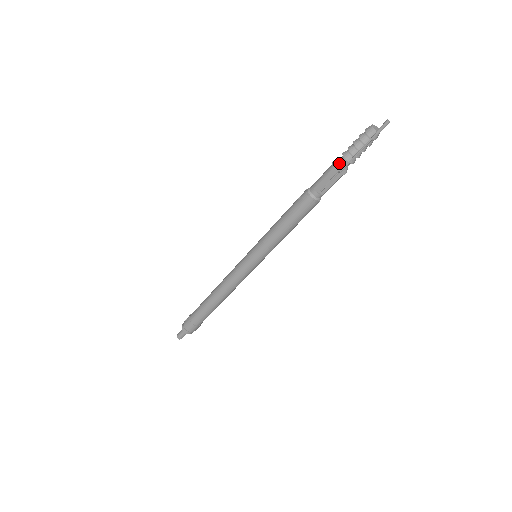
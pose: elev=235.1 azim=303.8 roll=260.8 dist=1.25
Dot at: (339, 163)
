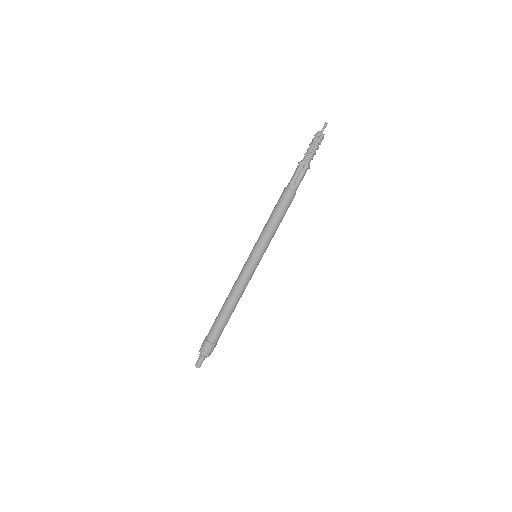
Dot at: (302, 160)
